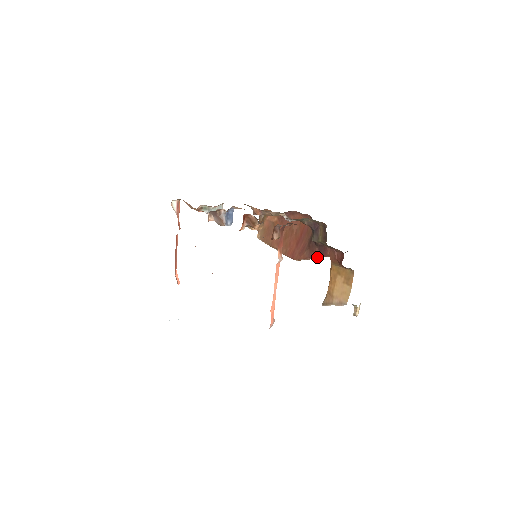
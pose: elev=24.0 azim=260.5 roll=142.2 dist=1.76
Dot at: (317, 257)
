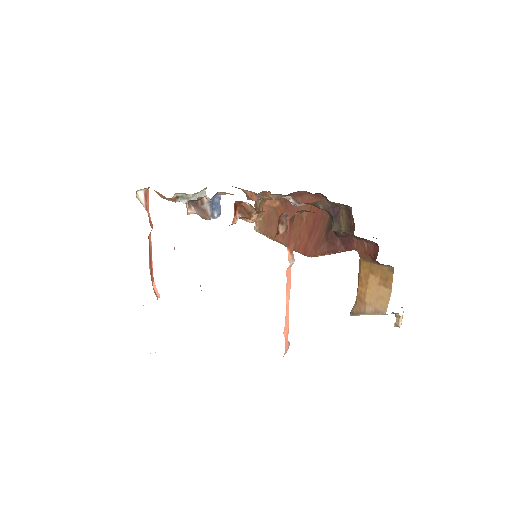
Dot at: (339, 251)
